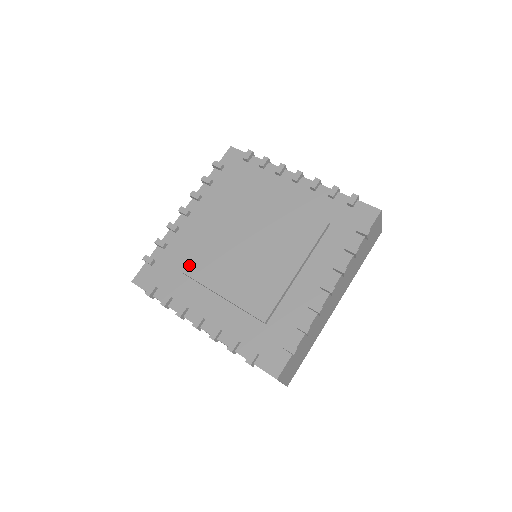
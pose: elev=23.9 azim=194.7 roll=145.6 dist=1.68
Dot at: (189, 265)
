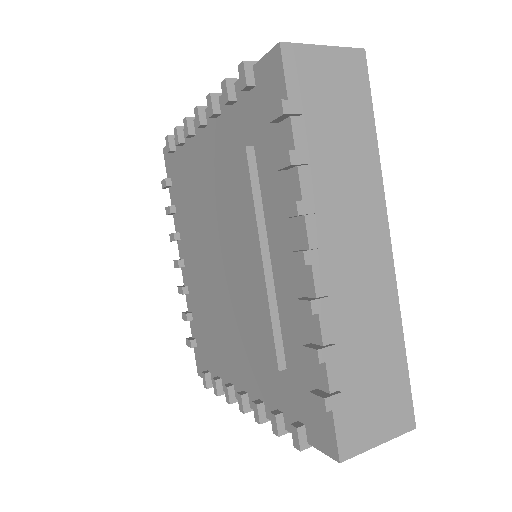
Dot at: (205, 329)
